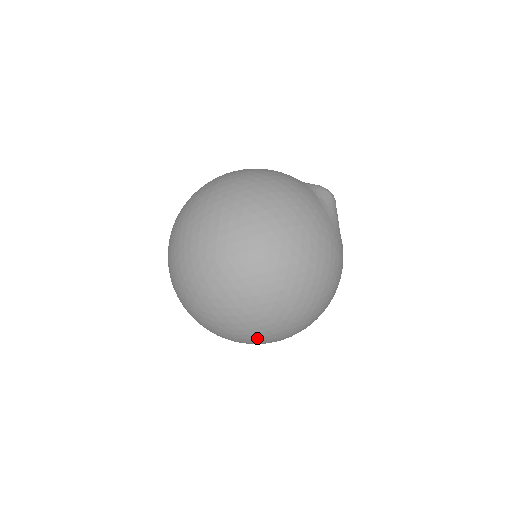
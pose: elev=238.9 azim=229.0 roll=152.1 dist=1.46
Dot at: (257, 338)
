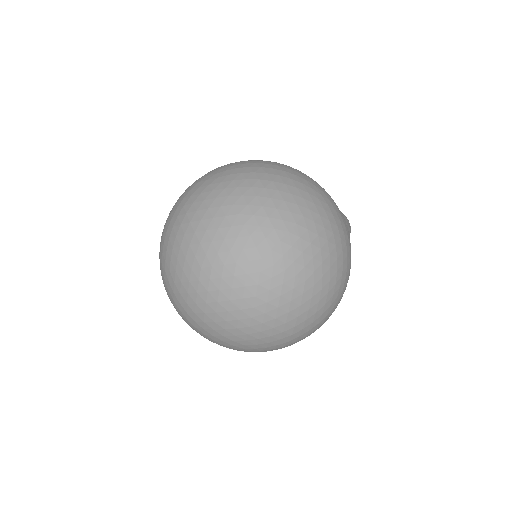
Dot at: (226, 265)
